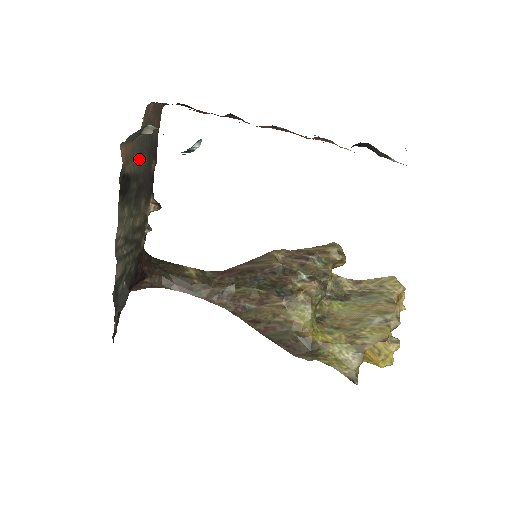
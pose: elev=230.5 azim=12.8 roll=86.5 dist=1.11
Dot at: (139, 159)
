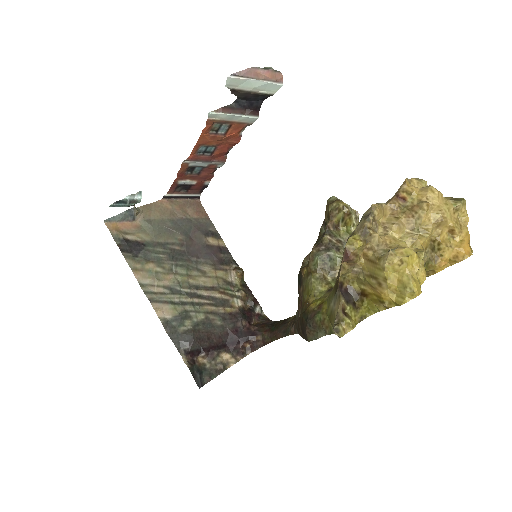
Dot at: (159, 233)
